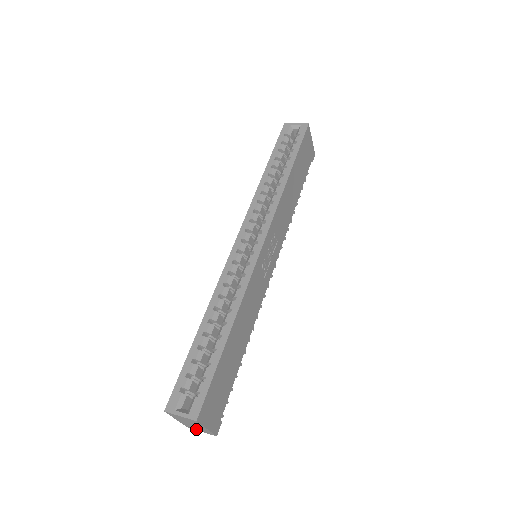
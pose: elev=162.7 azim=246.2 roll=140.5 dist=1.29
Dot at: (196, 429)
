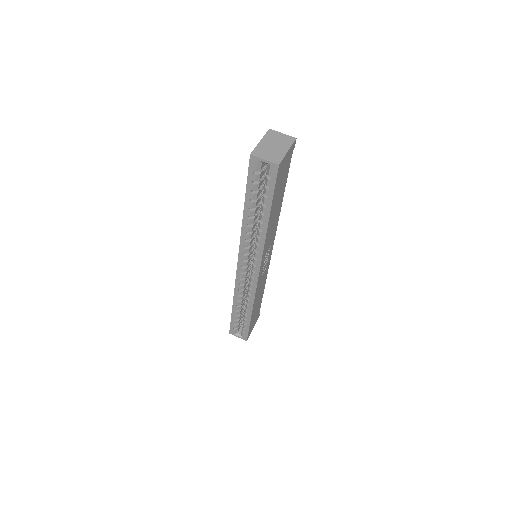
Dot at: occluded
